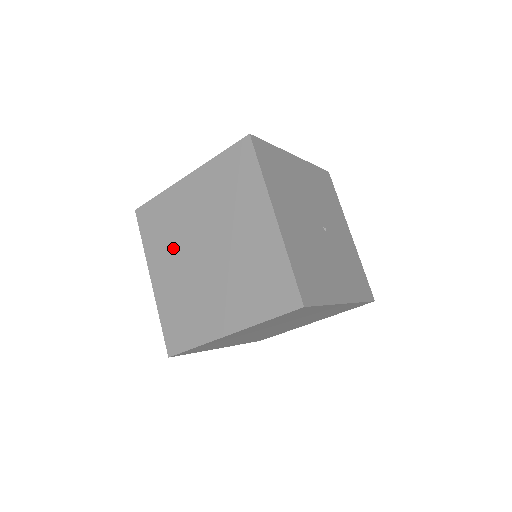
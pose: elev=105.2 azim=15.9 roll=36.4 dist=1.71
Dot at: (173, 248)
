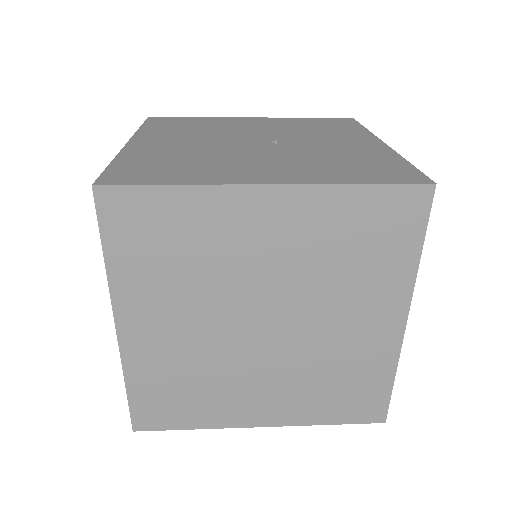
Dot at: occluded
